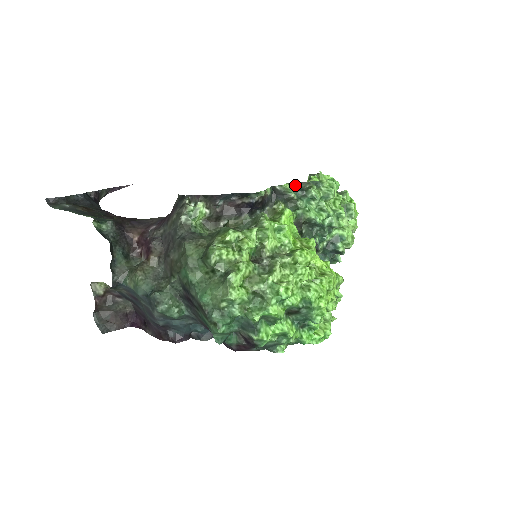
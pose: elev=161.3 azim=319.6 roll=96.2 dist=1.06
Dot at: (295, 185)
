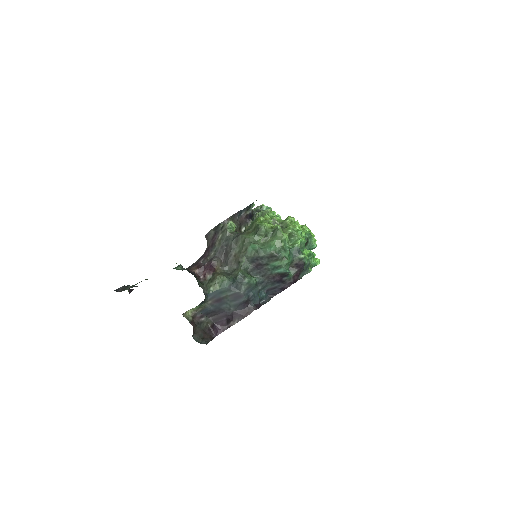
Dot at: occluded
